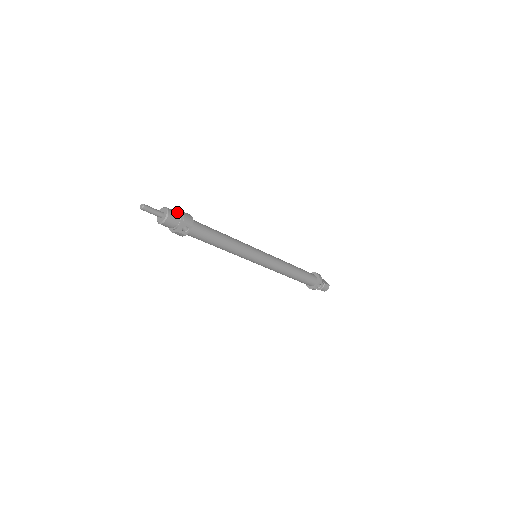
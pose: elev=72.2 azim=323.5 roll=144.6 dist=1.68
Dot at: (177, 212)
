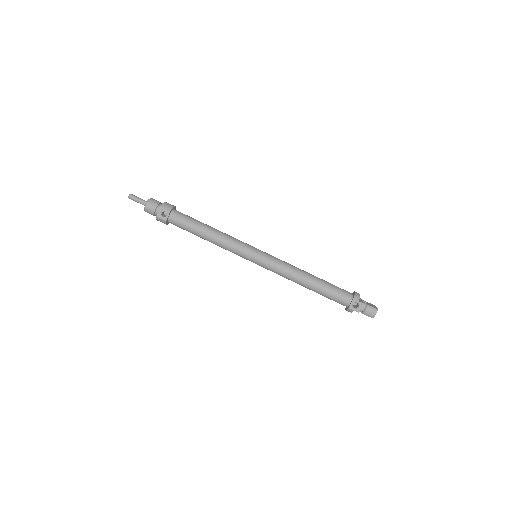
Dot at: occluded
